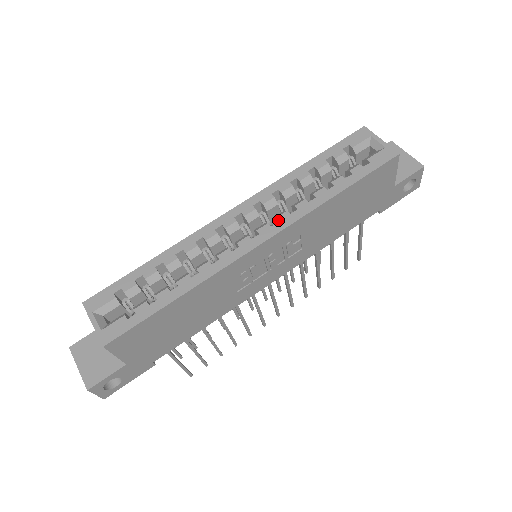
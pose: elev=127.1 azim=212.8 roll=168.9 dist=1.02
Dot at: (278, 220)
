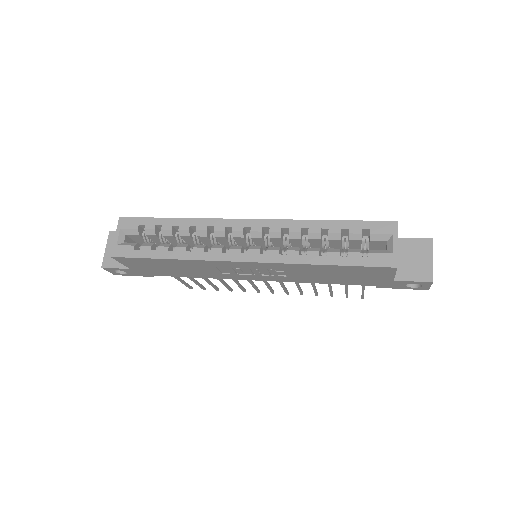
Dot at: (268, 253)
